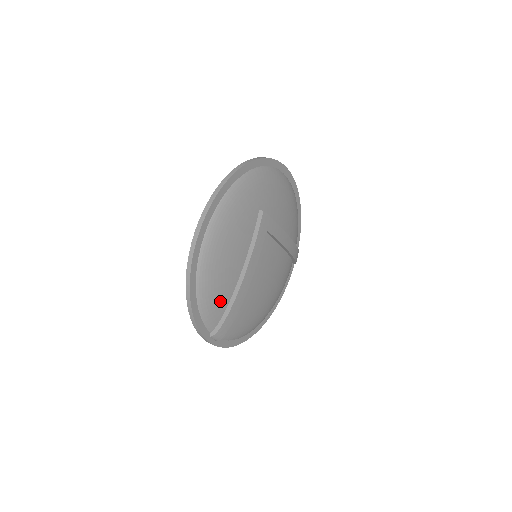
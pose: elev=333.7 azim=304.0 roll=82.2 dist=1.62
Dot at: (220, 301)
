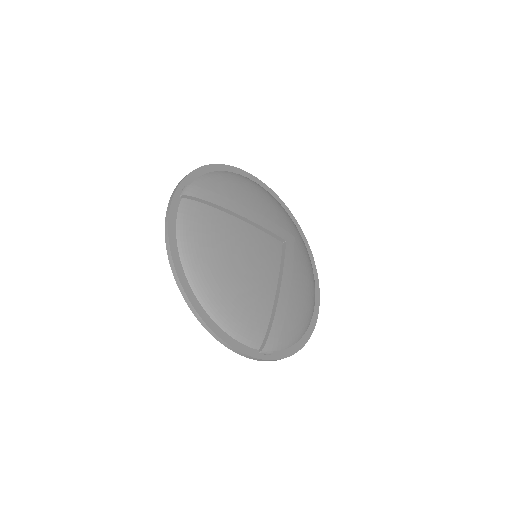
Dot at: (222, 190)
